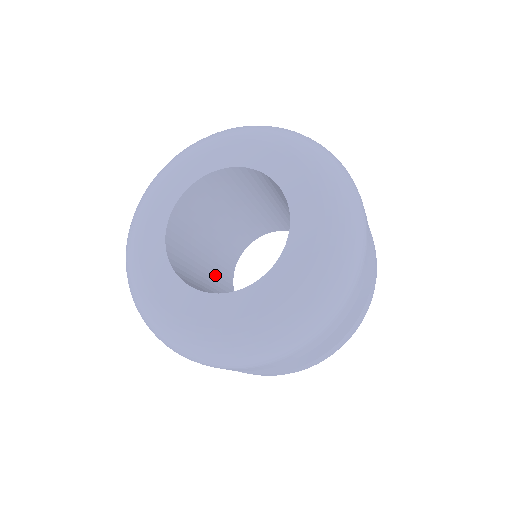
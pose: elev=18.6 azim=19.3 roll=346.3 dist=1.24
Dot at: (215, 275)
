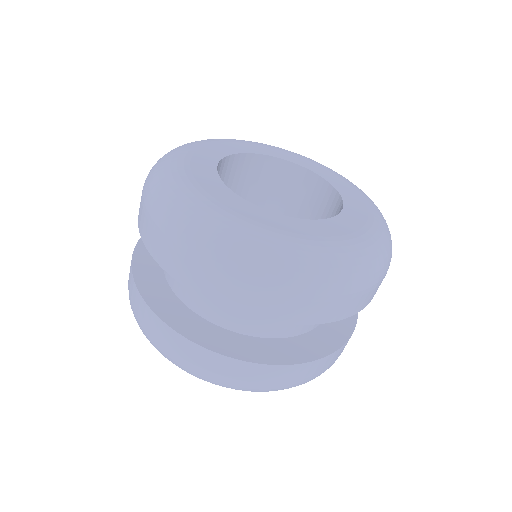
Dot at: occluded
